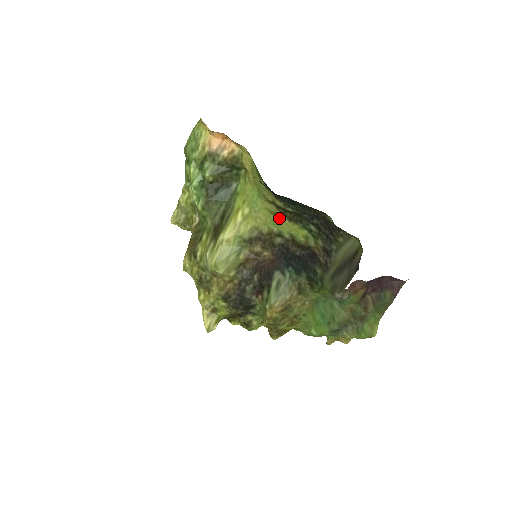
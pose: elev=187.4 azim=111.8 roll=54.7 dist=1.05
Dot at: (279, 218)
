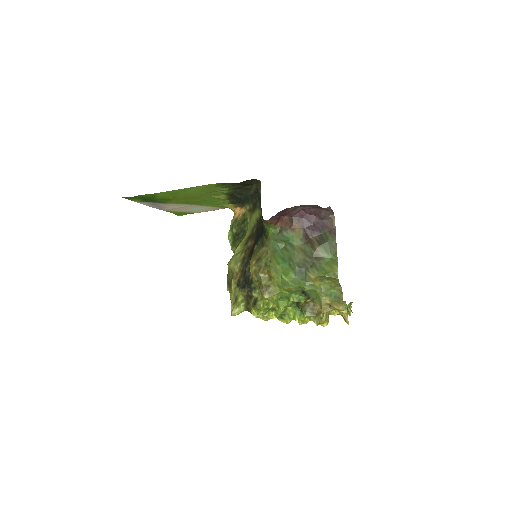
Dot at: (252, 217)
